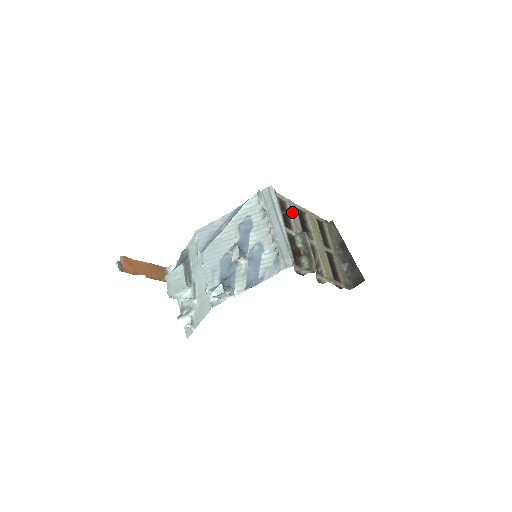
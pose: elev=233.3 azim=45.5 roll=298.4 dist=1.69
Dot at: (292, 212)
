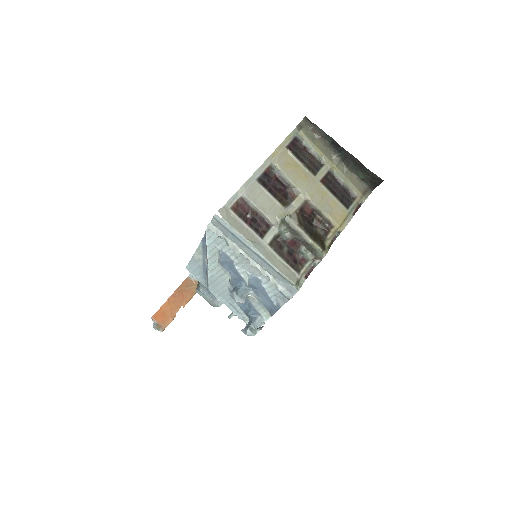
Dot at: (257, 198)
